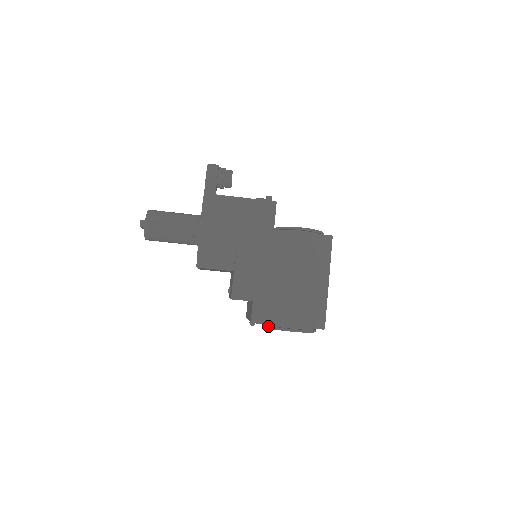
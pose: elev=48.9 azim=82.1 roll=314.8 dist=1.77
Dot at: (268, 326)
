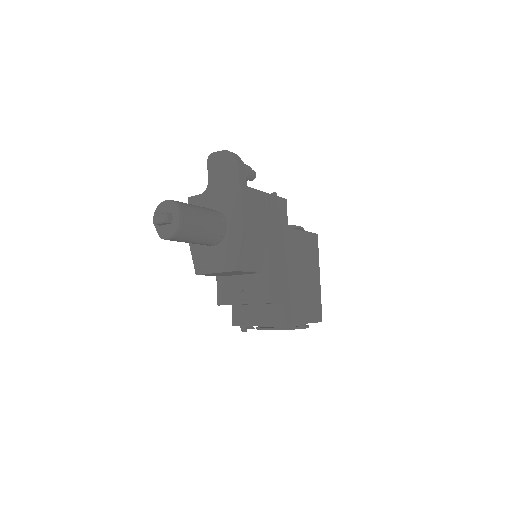
Dot at: (280, 328)
